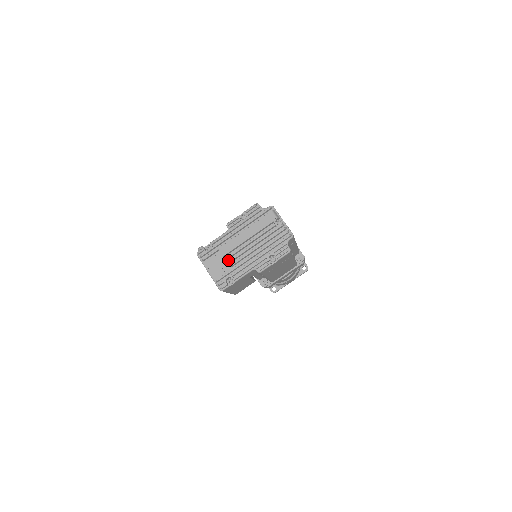
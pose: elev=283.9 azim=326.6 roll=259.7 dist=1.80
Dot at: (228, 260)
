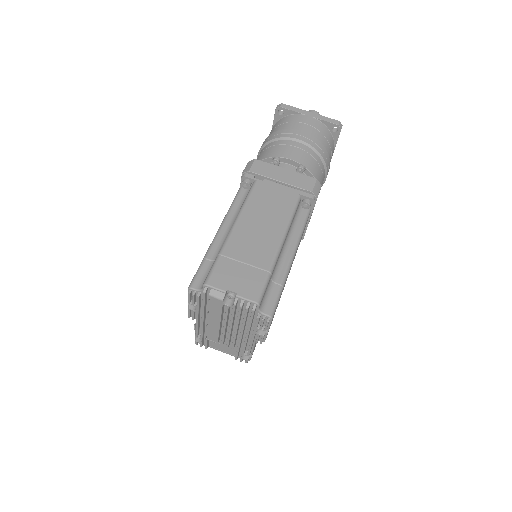
Dot at: (226, 341)
